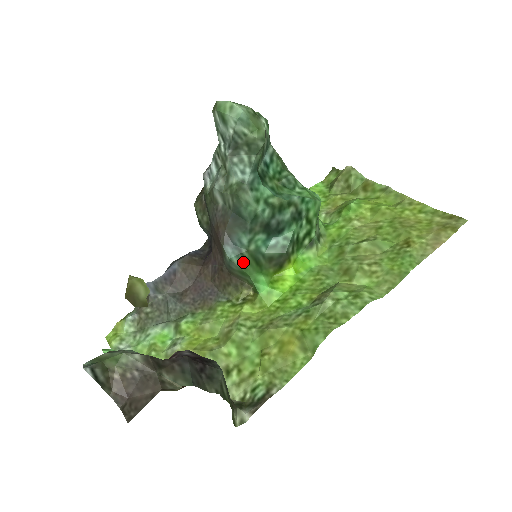
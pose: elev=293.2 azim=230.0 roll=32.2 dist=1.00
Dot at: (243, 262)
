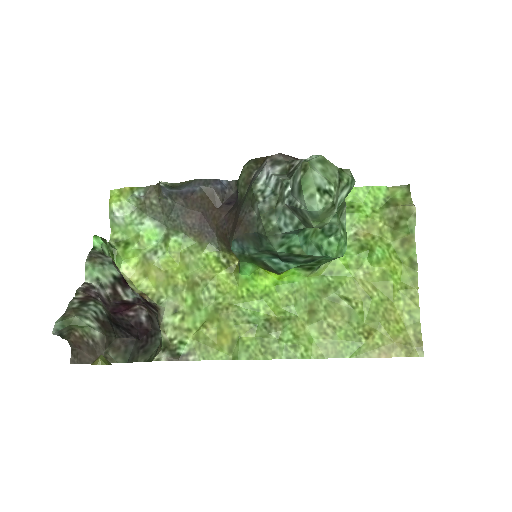
Dot at: (241, 256)
